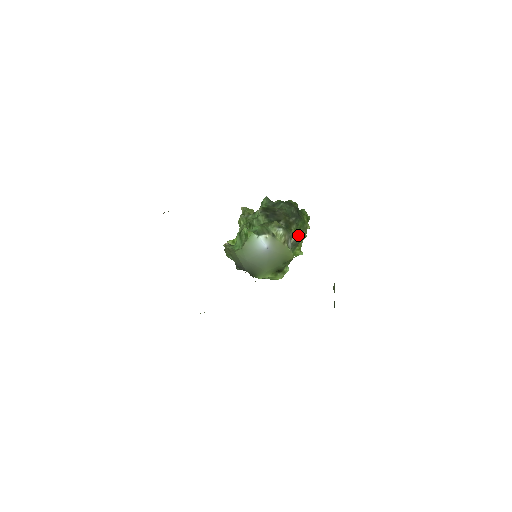
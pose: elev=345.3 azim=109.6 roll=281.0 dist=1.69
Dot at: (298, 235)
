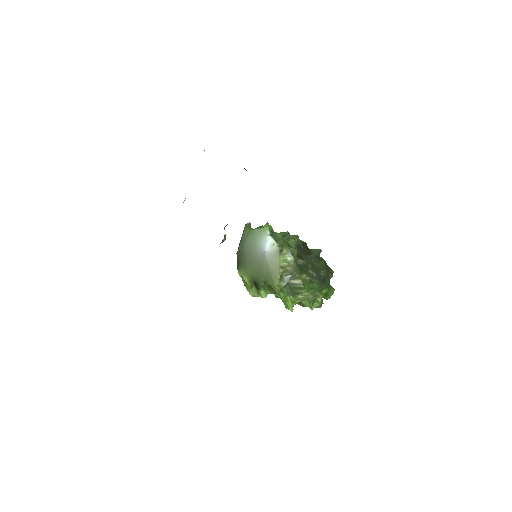
Dot at: (302, 285)
